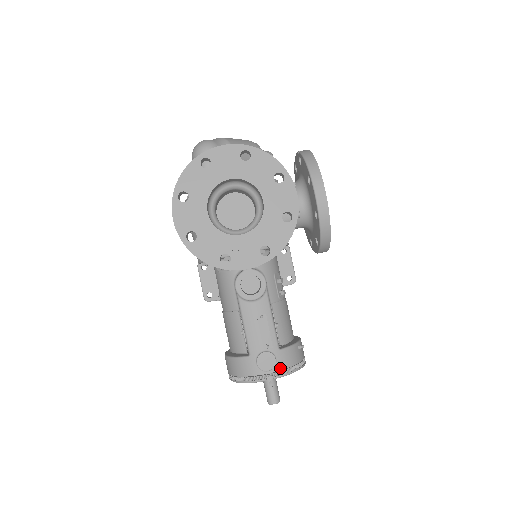
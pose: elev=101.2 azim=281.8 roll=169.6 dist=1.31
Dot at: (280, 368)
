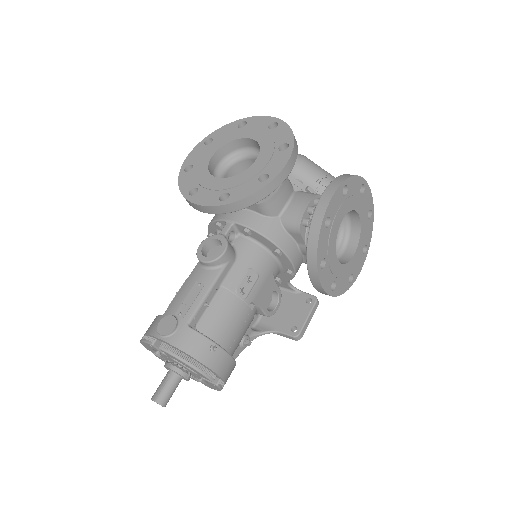
Dot at: (172, 342)
